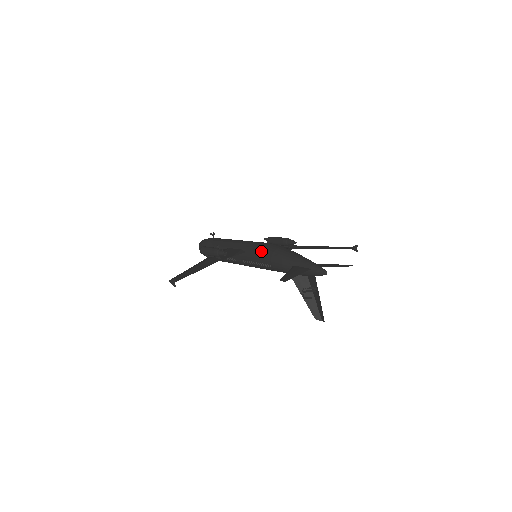
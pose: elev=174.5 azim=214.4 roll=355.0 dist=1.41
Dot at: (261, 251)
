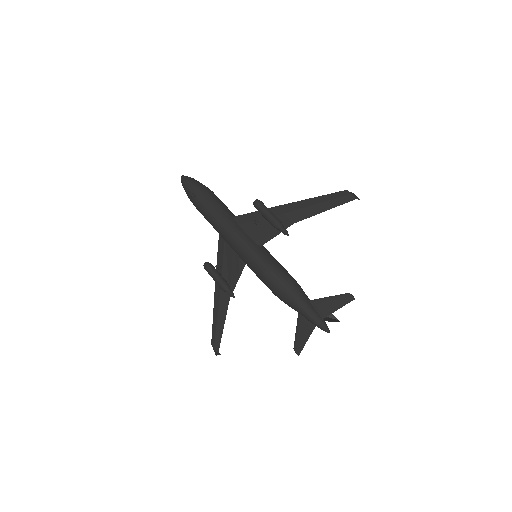
Dot at: occluded
